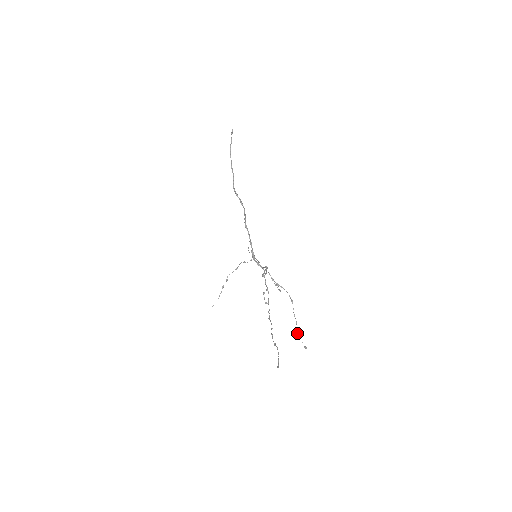
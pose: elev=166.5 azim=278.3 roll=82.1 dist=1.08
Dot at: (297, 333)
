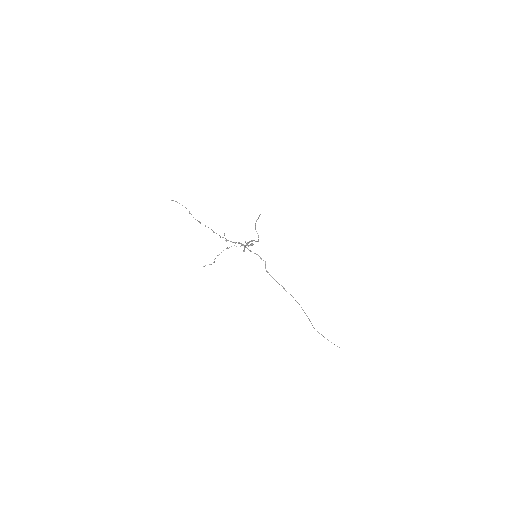
Dot at: occluded
